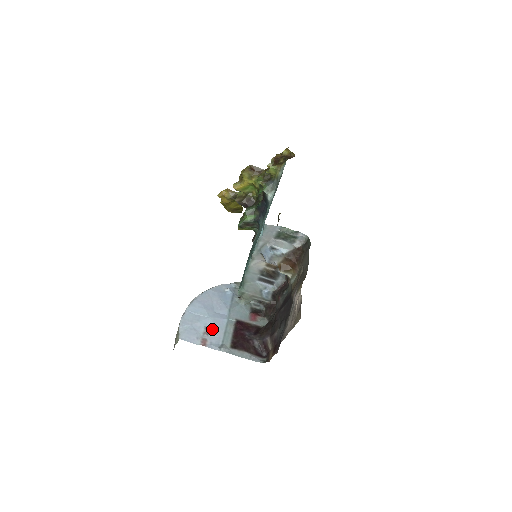
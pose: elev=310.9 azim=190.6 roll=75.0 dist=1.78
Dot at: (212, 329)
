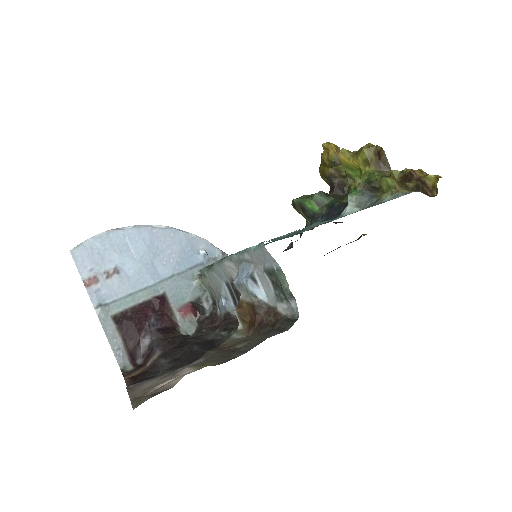
Dot at: (121, 277)
